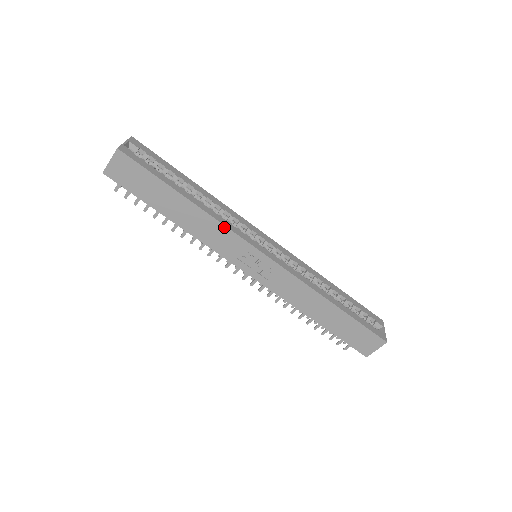
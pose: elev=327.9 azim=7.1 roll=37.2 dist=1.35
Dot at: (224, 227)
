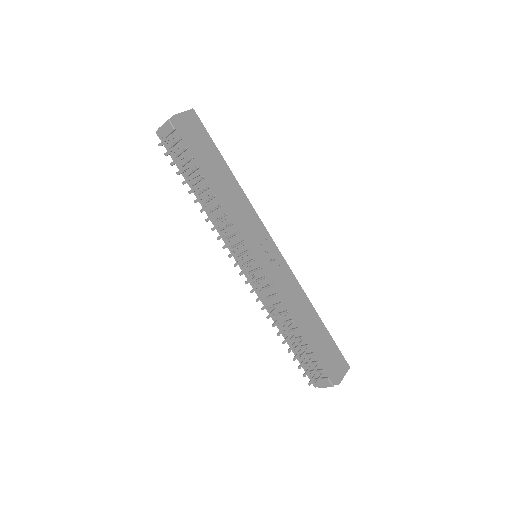
Dot at: (252, 207)
